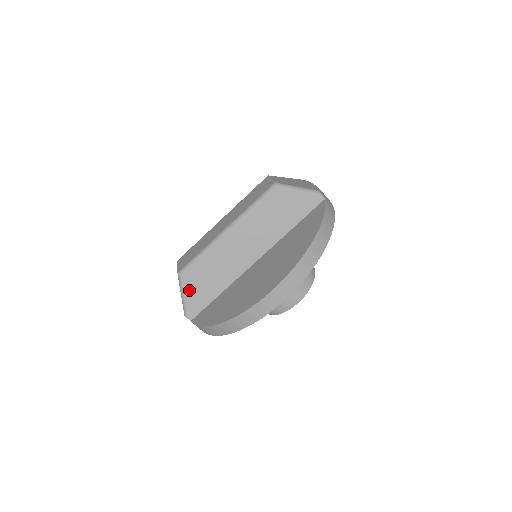
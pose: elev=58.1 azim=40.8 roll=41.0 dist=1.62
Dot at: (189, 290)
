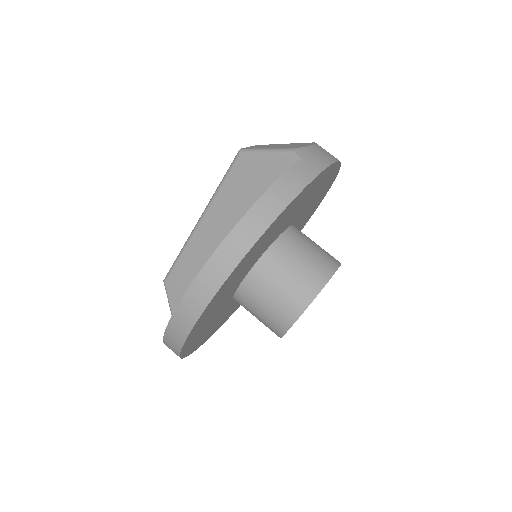
Dot at: (174, 300)
